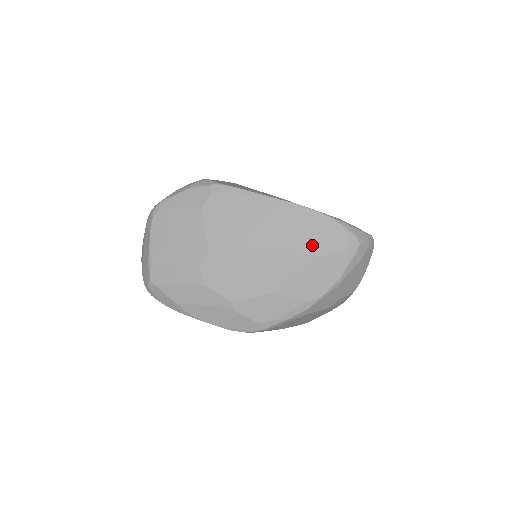
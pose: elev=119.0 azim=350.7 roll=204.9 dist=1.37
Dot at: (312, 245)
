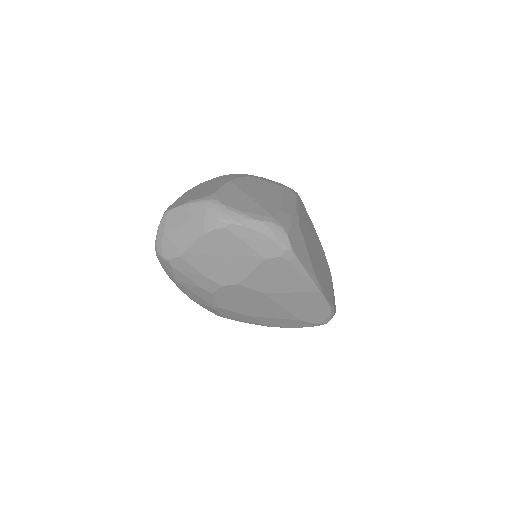
Dot at: (303, 314)
